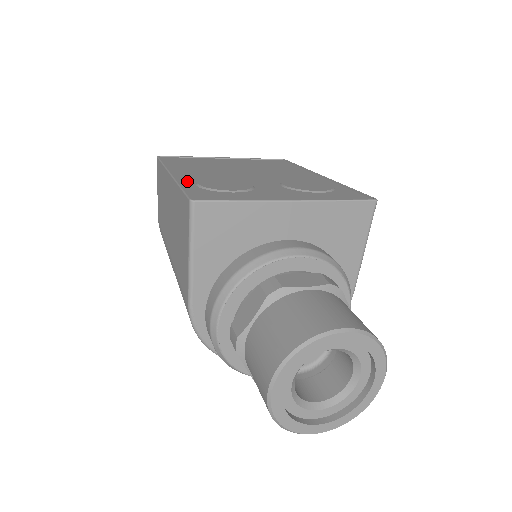
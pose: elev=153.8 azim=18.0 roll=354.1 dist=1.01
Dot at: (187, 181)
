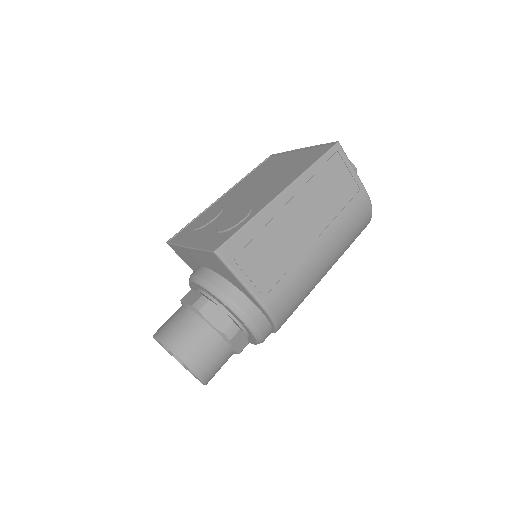
Dot at: (207, 211)
